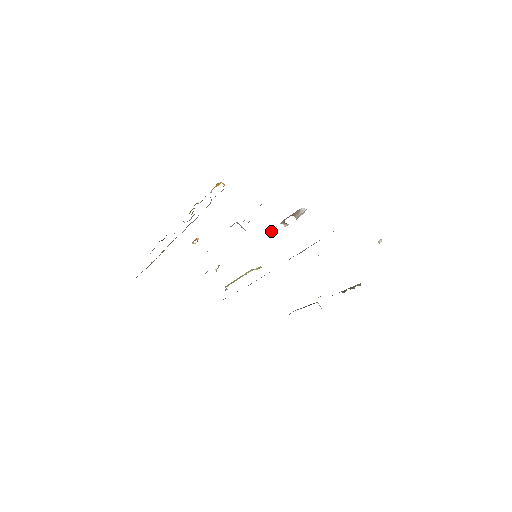
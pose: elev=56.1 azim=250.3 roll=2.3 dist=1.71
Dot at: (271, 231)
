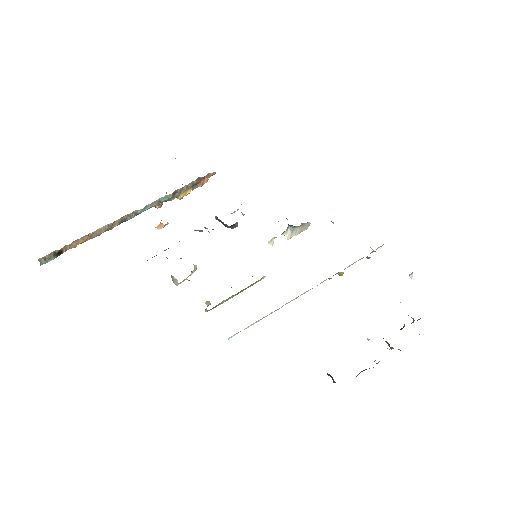
Dot at: (270, 241)
